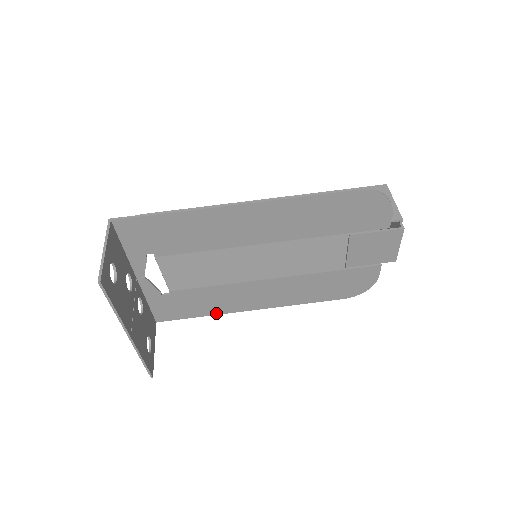
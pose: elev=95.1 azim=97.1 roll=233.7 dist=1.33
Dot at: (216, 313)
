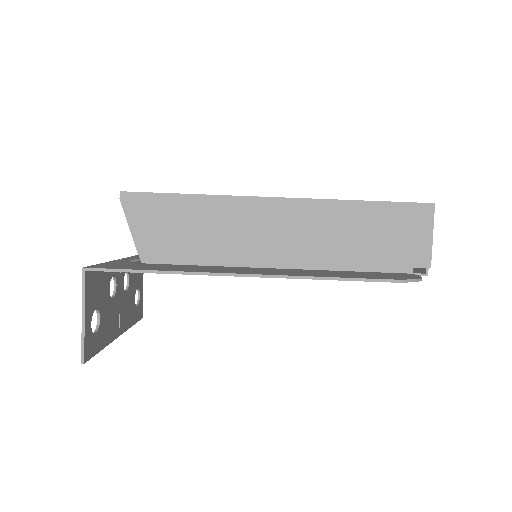
Dot at: occluded
